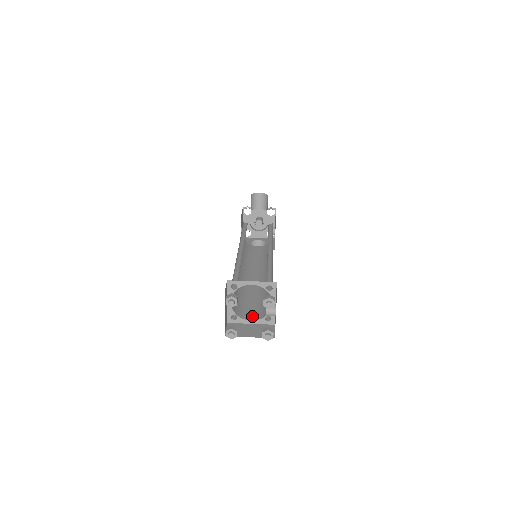
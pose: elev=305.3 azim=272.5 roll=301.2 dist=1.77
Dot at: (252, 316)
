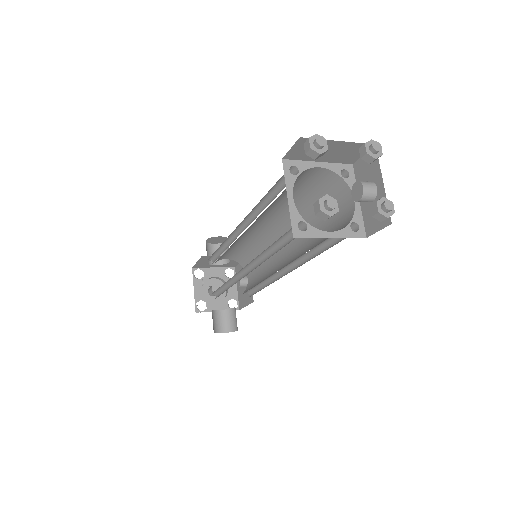
Dot at: occluded
